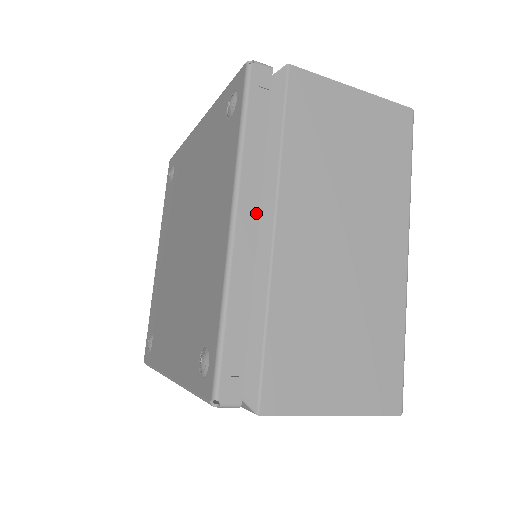
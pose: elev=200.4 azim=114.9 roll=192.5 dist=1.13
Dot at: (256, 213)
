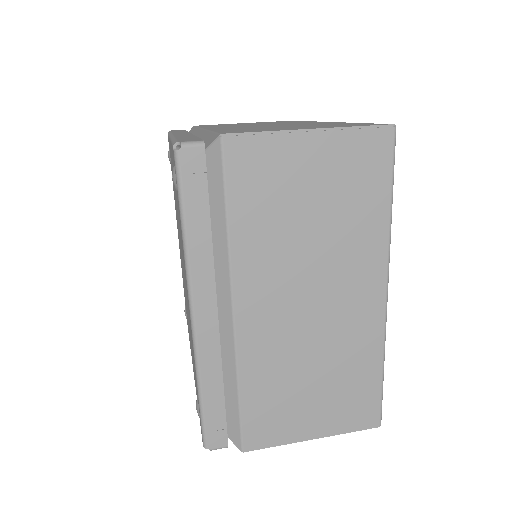
Dot at: (213, 302)
